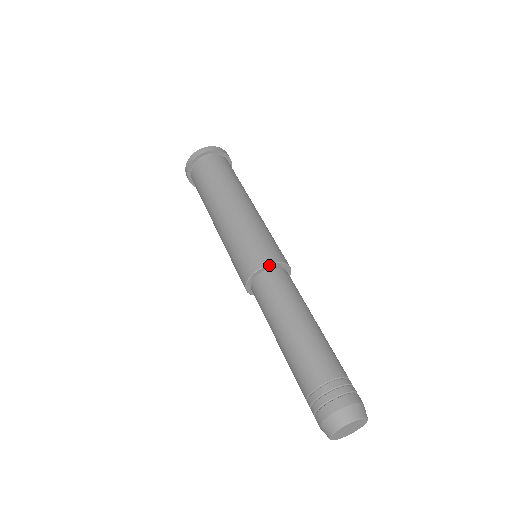
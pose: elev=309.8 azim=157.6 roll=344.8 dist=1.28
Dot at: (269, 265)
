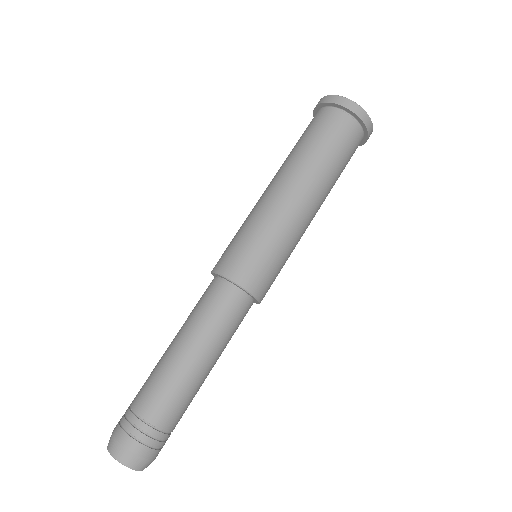
Dot at: (250, 293)
